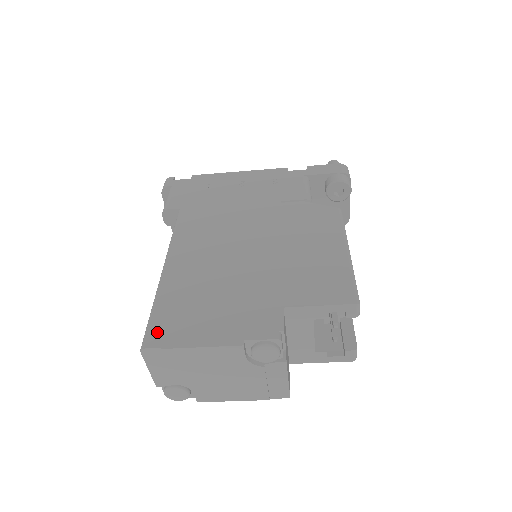
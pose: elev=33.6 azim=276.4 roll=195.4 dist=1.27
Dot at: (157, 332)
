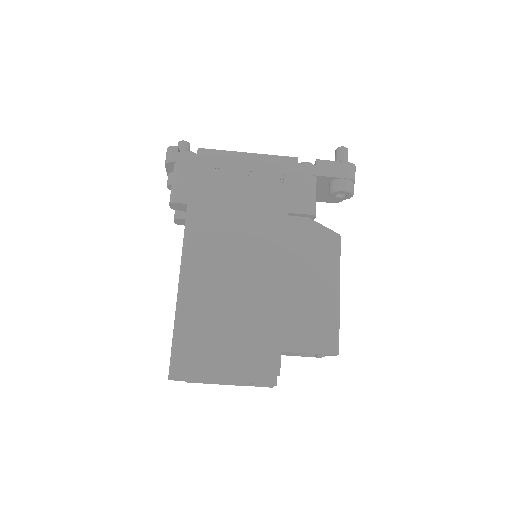
Dot at: (181, 365)
